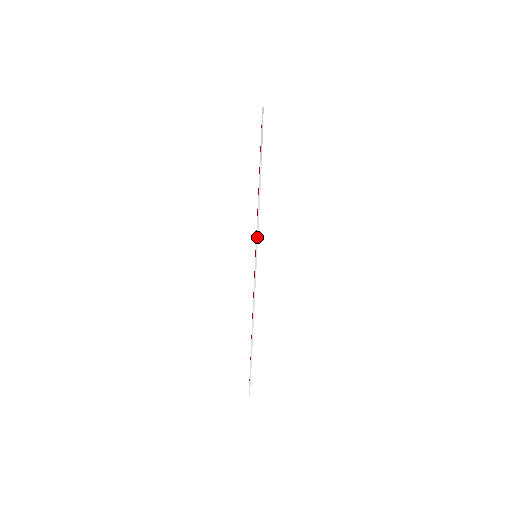
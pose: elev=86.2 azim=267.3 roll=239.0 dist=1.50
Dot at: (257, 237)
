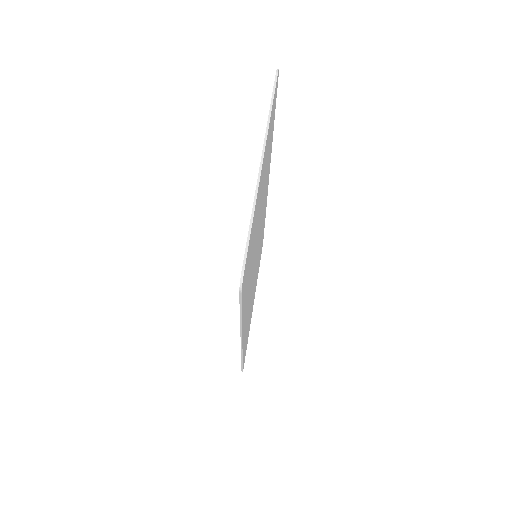
Dot at: (241, 320)
